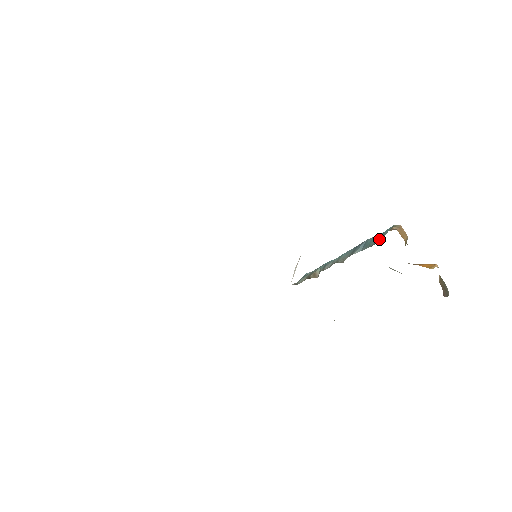
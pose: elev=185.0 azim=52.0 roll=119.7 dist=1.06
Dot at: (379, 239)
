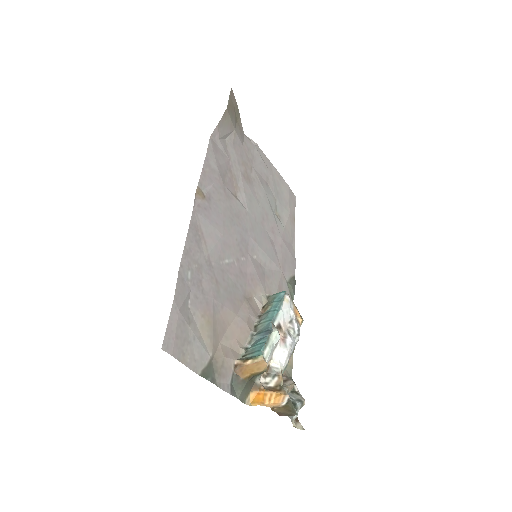
Dot at: (247, 354)
